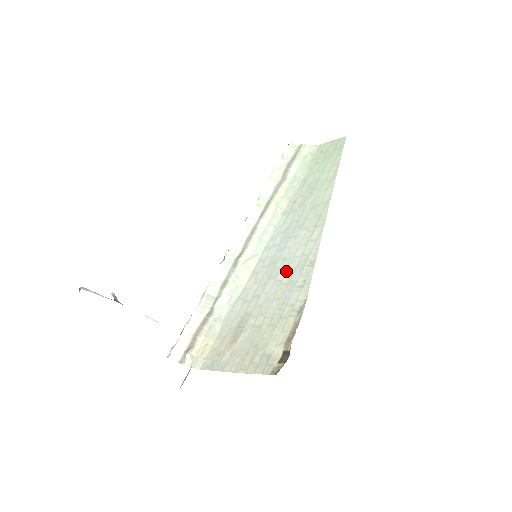
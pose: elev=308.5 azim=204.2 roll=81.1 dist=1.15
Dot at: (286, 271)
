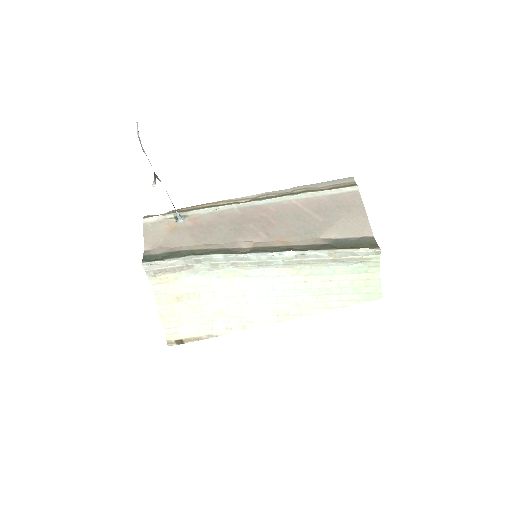
Dot at: (237, 310)
